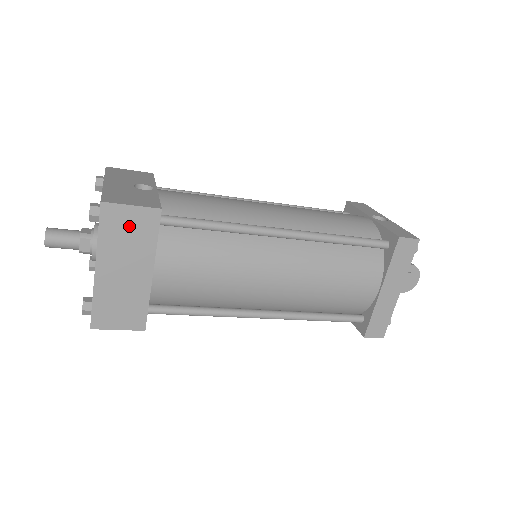
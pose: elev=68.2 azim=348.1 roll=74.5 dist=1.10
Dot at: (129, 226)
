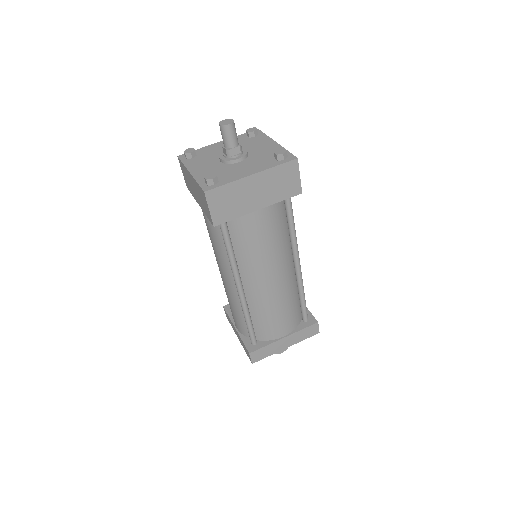
Dot at: (287, 181)
